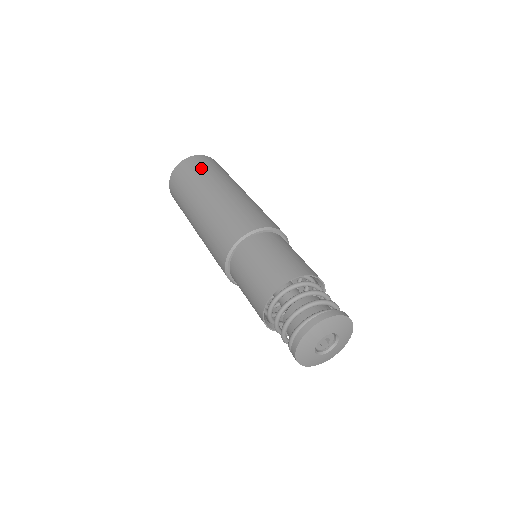
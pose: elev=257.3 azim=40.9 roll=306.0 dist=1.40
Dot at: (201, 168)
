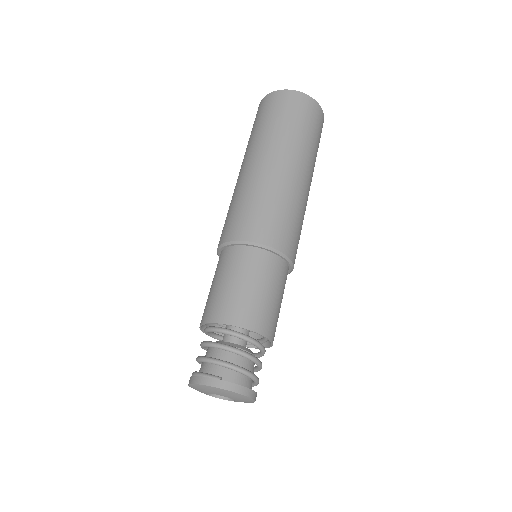
Dot at: (257, 122)
